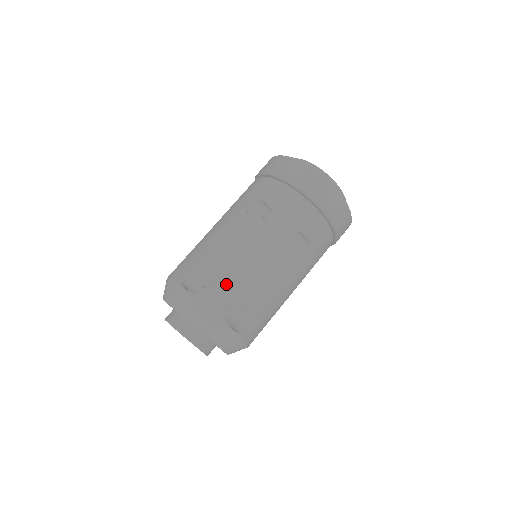
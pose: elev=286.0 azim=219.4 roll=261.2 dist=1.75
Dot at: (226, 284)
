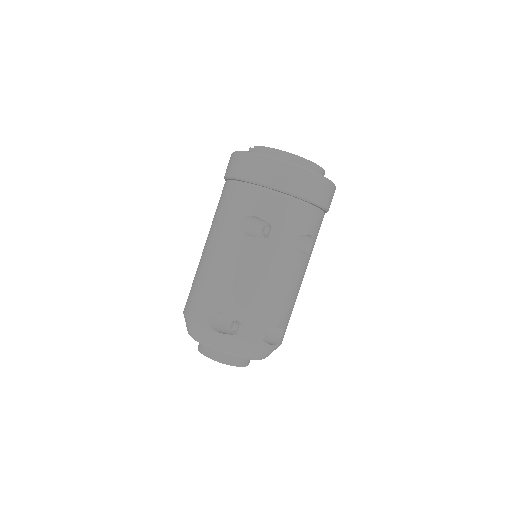
Dot at: (256, 314)
